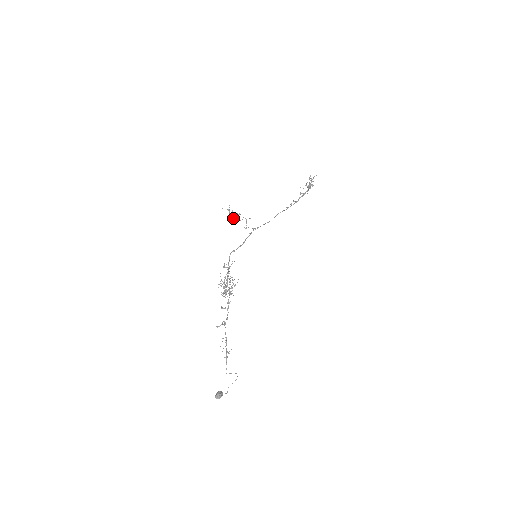
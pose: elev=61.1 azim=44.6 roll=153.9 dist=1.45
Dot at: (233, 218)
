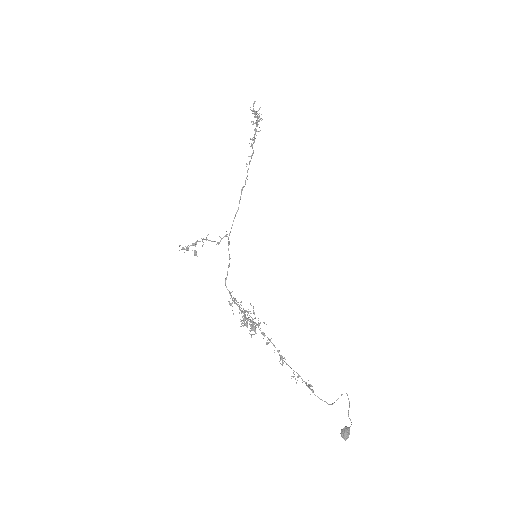
Dot at: (194, 251)
